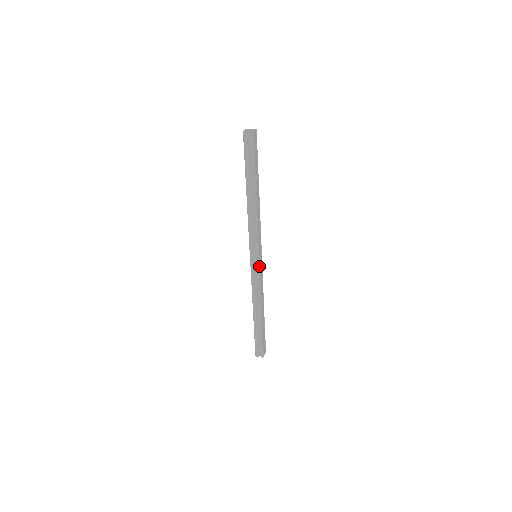
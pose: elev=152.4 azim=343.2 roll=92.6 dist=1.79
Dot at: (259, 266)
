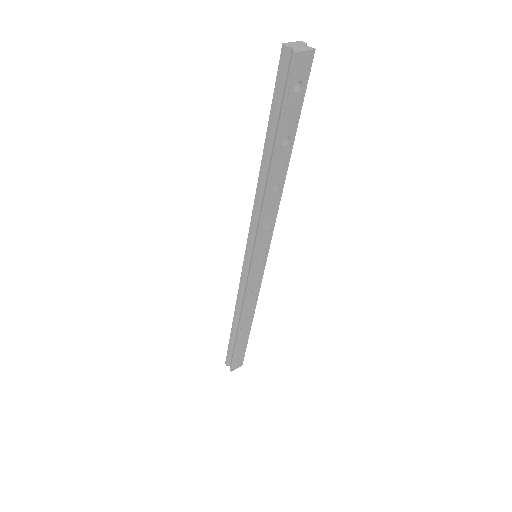
Dot at: (253, 272)
